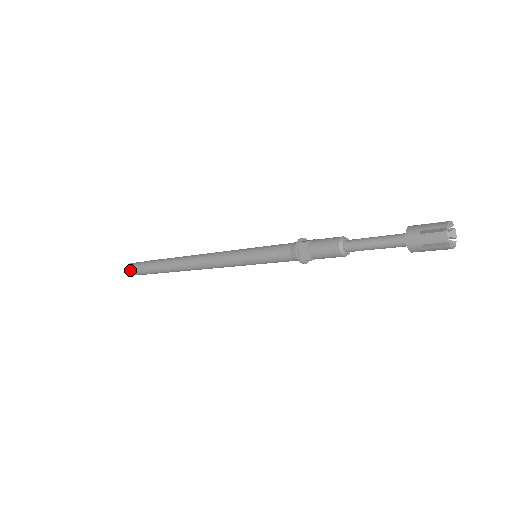
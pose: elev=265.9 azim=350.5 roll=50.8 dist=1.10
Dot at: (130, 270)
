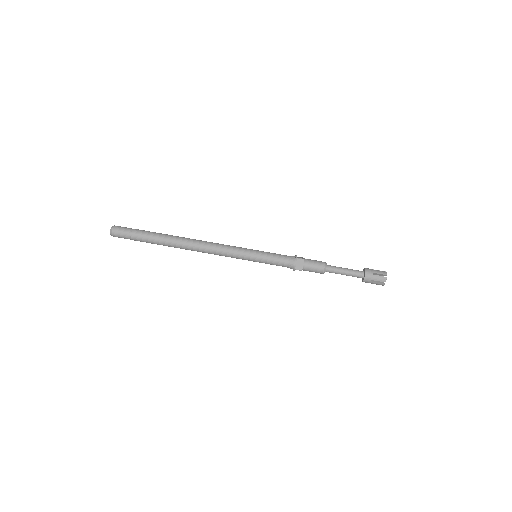
Dot at: (116, 232)
